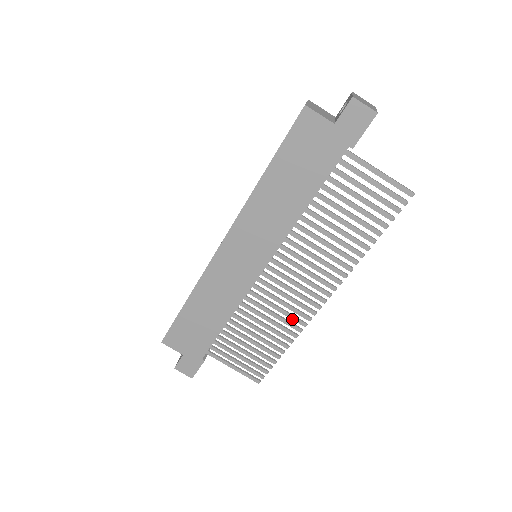
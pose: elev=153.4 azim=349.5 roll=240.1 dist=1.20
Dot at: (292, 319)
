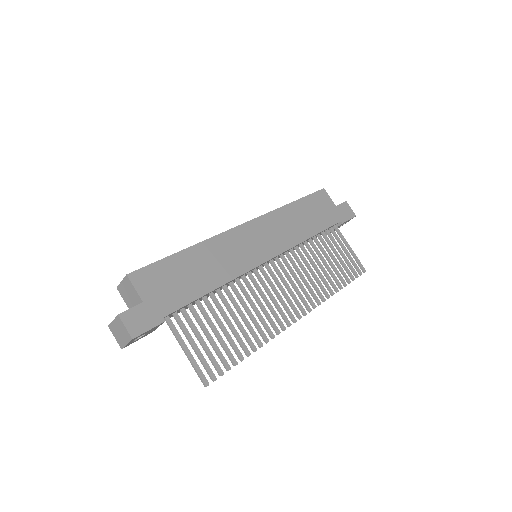
Dot at: (270, 321)
